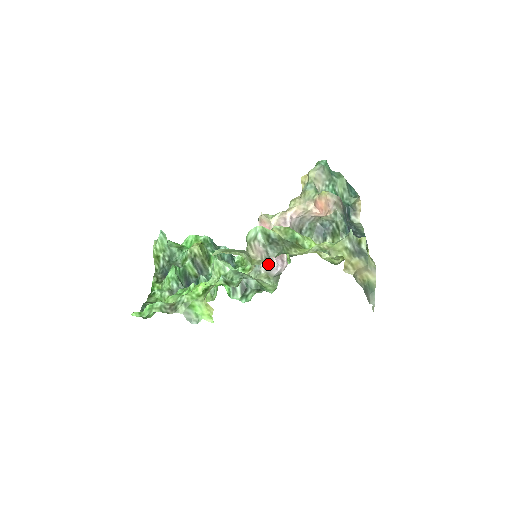
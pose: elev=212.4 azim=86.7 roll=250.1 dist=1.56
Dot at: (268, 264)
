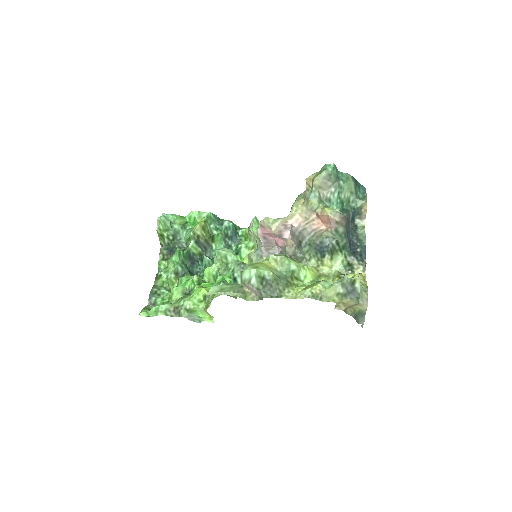
Dot at: (270, 251)
